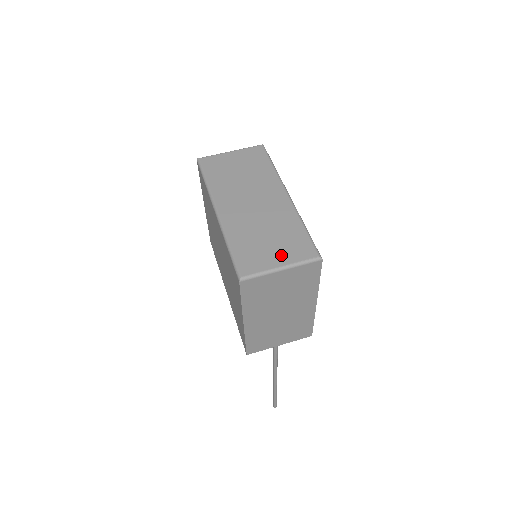
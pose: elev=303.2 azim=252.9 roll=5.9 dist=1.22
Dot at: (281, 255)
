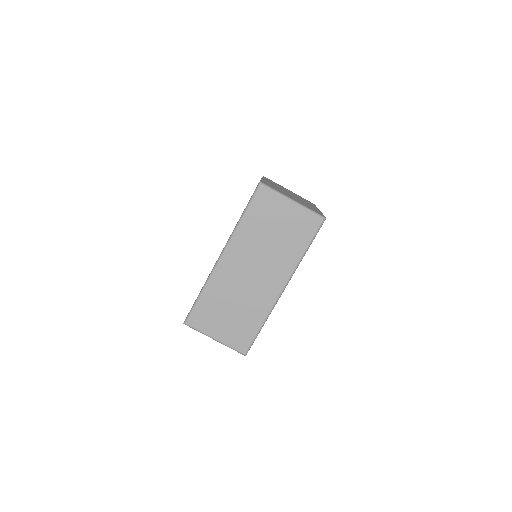
Dot at: (224, 332)
